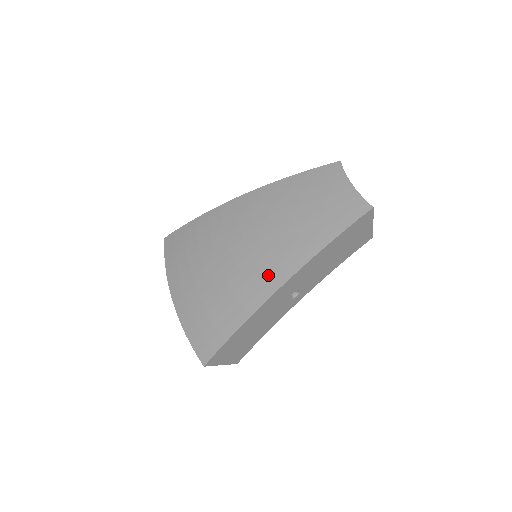
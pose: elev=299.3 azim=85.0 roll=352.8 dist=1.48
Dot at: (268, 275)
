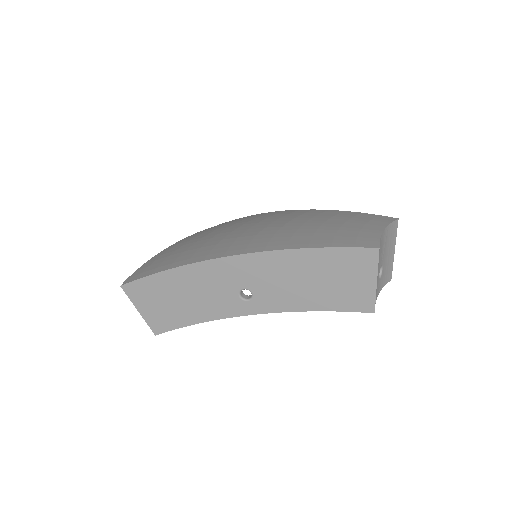
Dot at: (234, 246)
